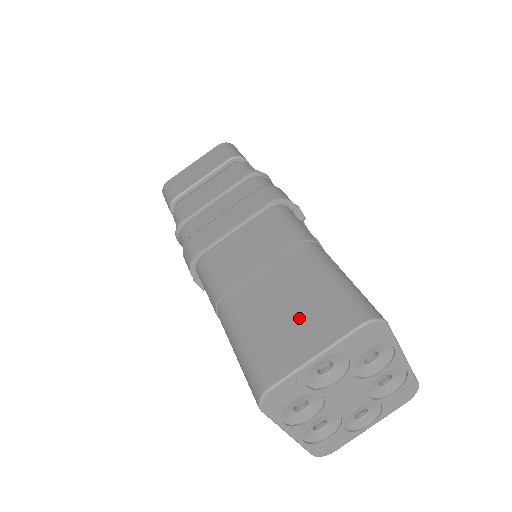
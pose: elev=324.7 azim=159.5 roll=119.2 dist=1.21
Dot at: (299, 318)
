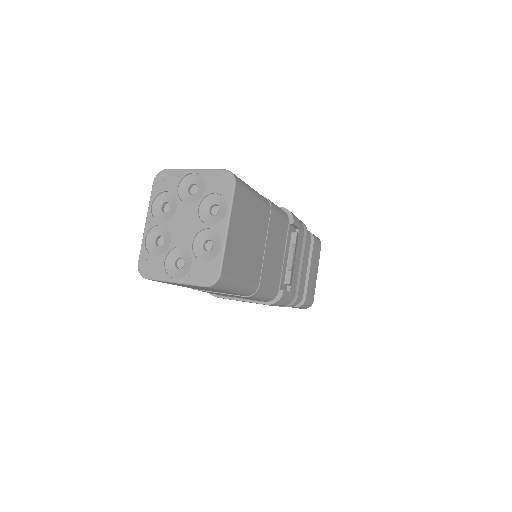
Dot at: occluded
